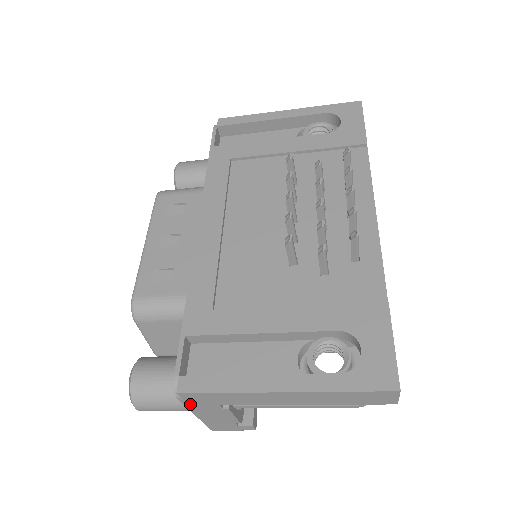
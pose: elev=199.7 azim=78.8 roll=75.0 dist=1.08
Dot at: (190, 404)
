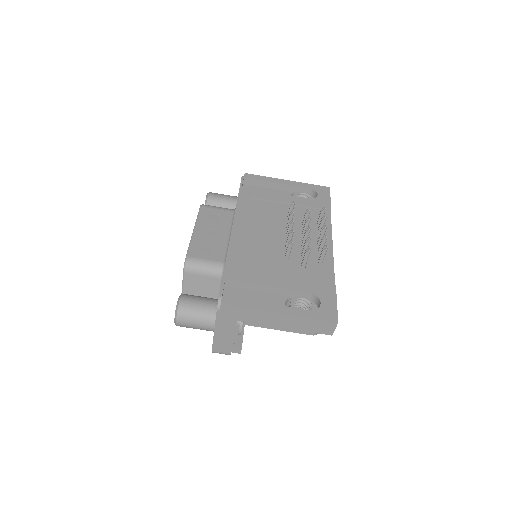
Dot at: (220, 317)
